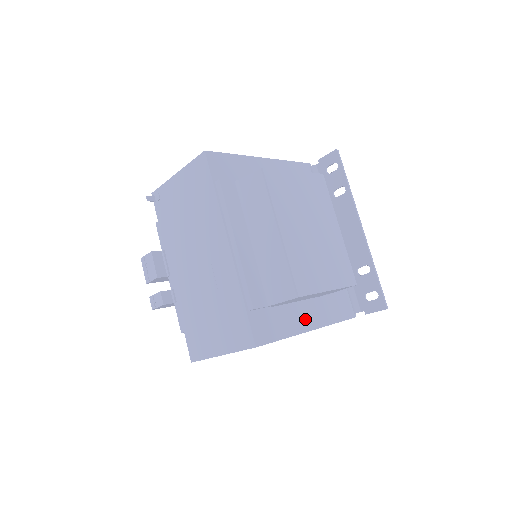
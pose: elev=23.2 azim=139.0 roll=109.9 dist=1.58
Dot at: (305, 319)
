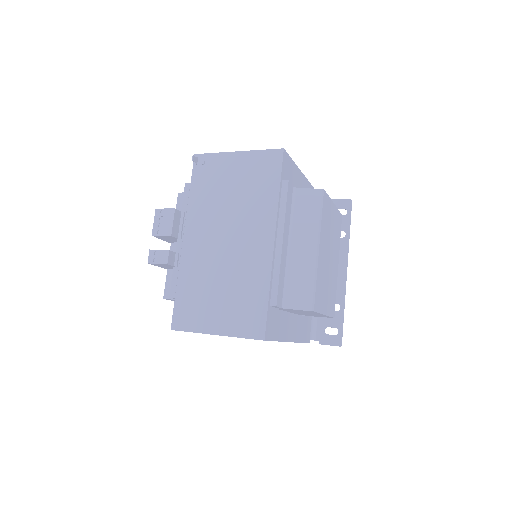
Dot at: (290, 330)
